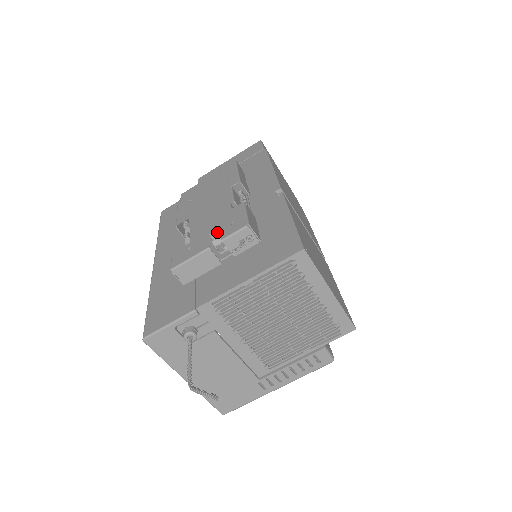
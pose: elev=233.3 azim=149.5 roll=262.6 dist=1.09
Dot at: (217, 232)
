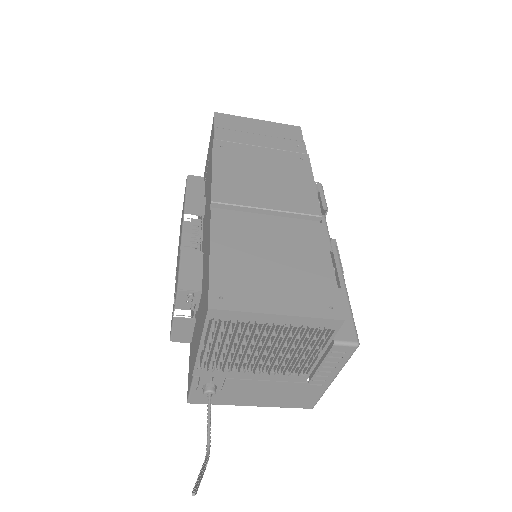
Dot at: occluded
